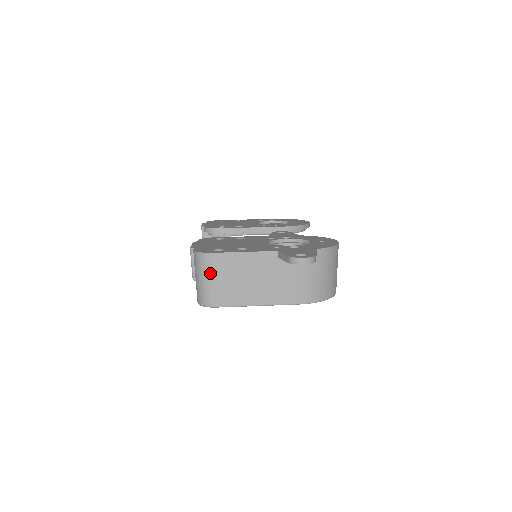
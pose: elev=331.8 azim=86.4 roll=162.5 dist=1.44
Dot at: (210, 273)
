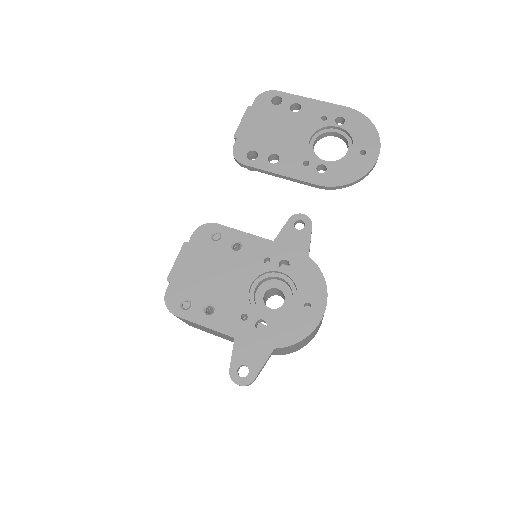
Dot at: occluded
